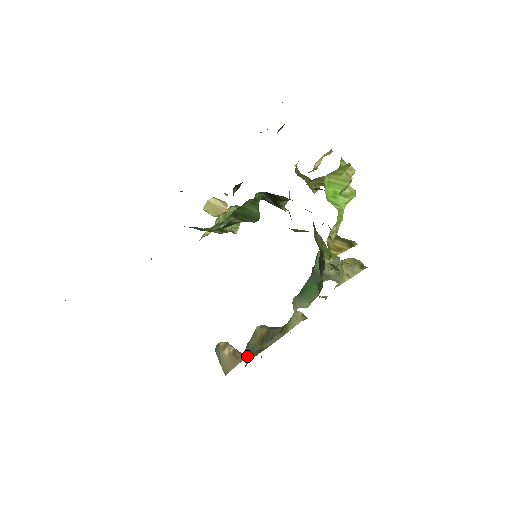
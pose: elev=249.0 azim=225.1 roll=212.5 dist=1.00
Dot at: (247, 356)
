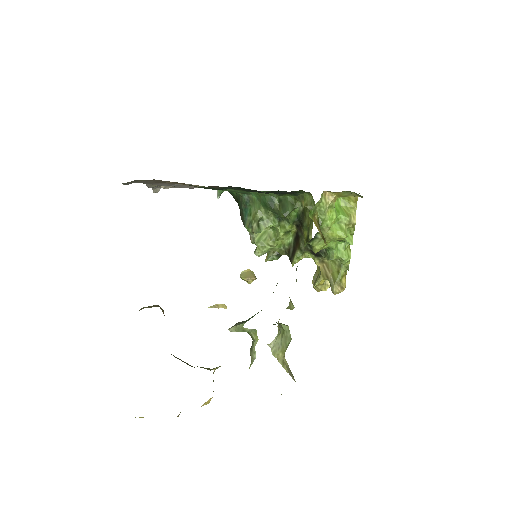
Dot at: occluded
